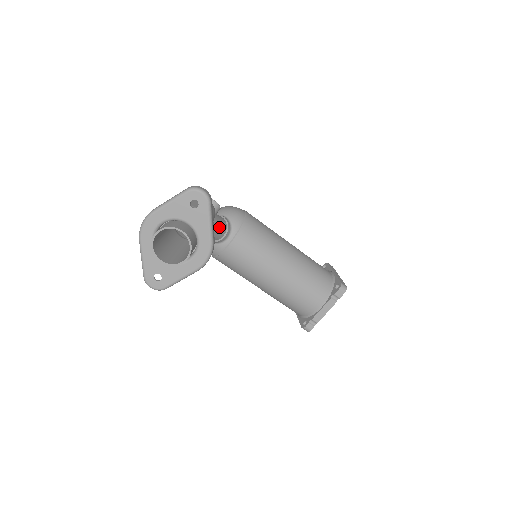
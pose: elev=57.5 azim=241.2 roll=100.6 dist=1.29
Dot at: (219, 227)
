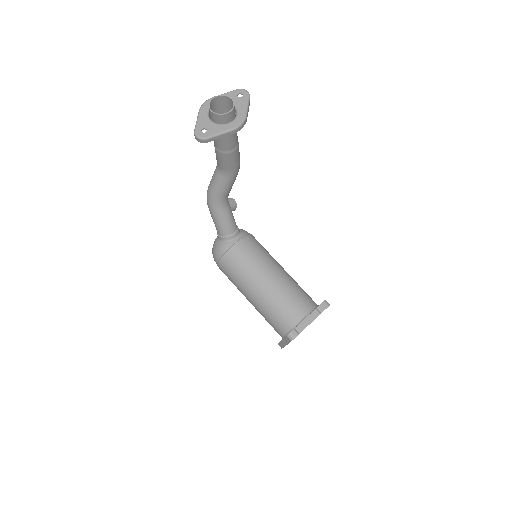
Dot at: (233, 220)
